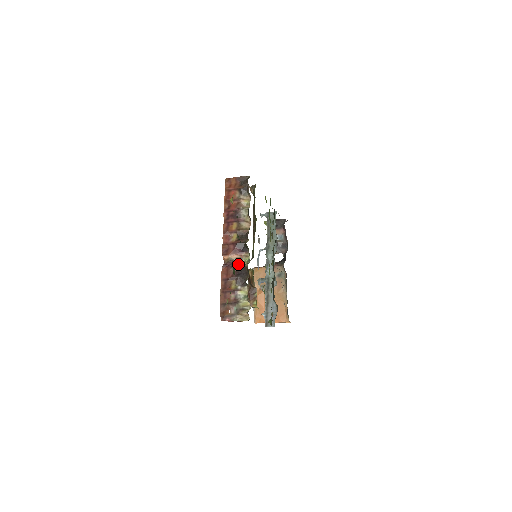
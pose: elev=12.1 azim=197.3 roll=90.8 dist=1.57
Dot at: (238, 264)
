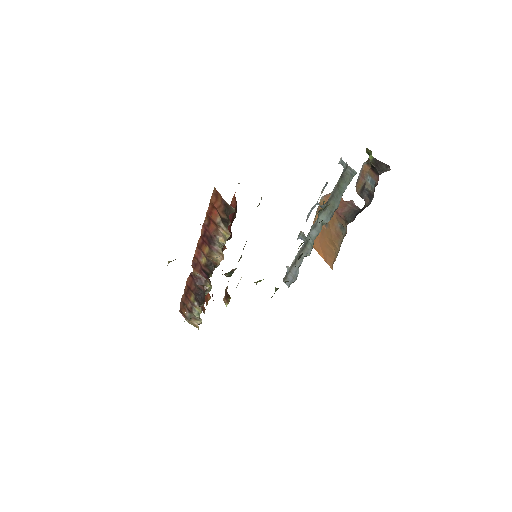
Dot at: (201, 285)
